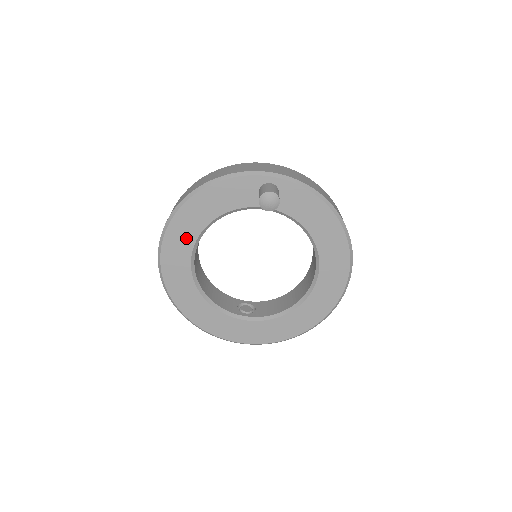
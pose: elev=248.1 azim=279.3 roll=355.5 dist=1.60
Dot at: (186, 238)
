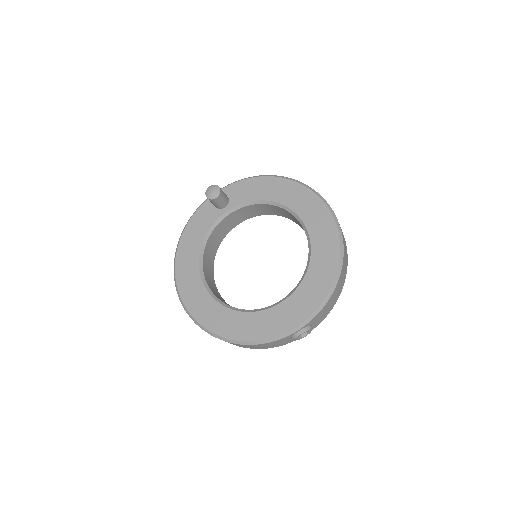
Dot at: (192, 275)
